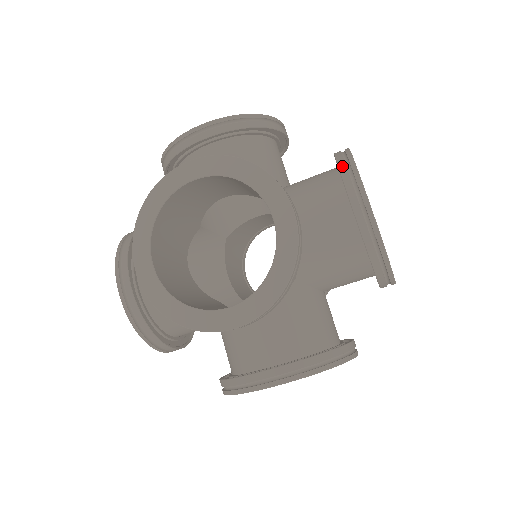
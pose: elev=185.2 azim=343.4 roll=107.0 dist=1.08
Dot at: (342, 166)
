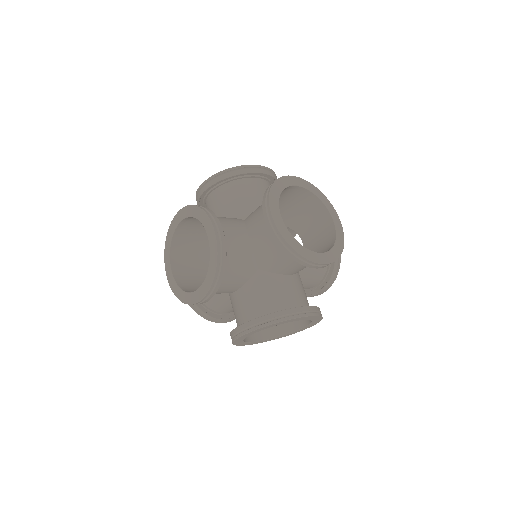
Dot at: occluded
